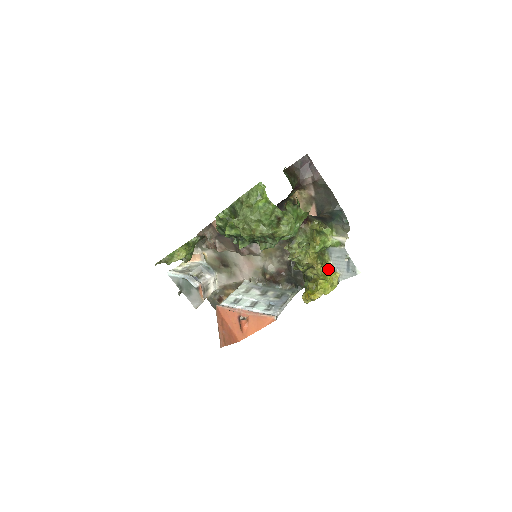
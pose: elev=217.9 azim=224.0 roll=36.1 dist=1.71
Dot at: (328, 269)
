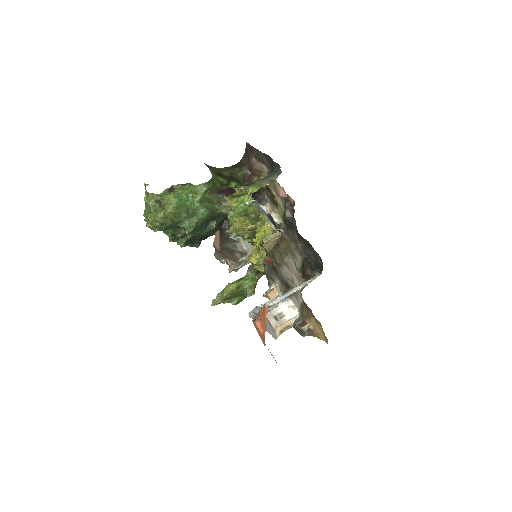
Dot at: occluded
